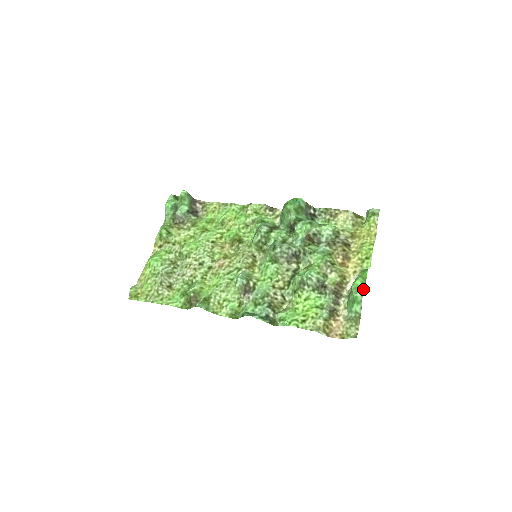
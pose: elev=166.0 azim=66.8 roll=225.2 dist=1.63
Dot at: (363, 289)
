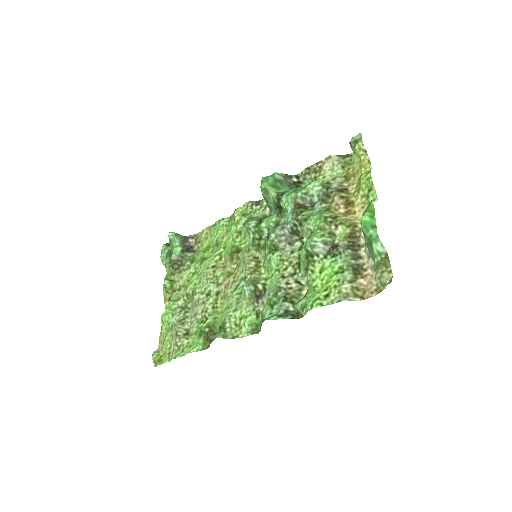
Dot at: (374, 223)
